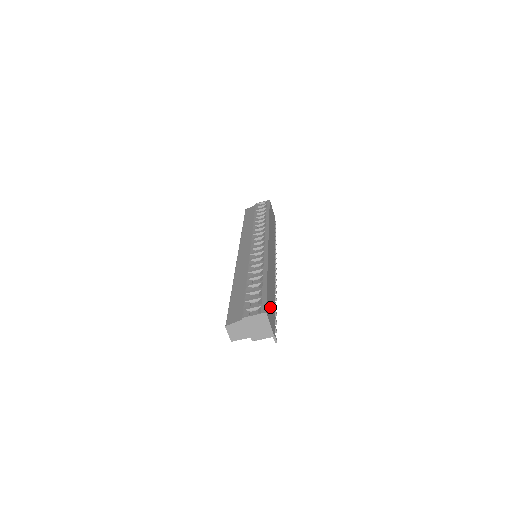
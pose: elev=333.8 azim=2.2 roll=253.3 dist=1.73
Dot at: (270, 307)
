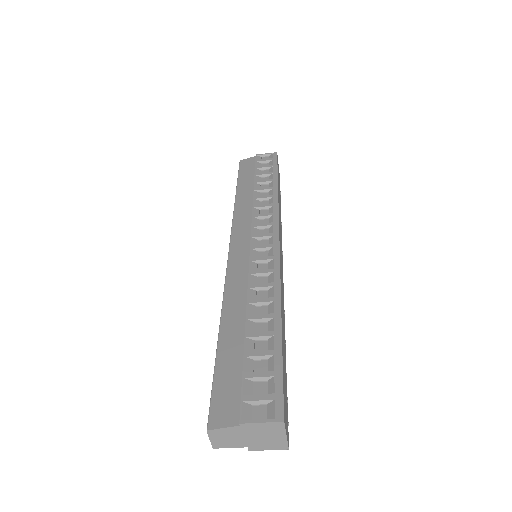
Dot at: (284, 389)
